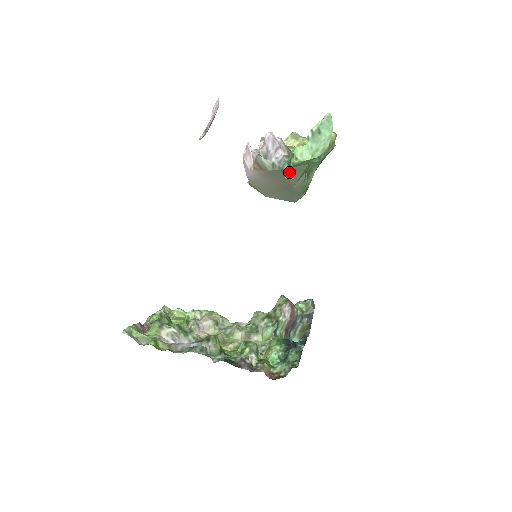
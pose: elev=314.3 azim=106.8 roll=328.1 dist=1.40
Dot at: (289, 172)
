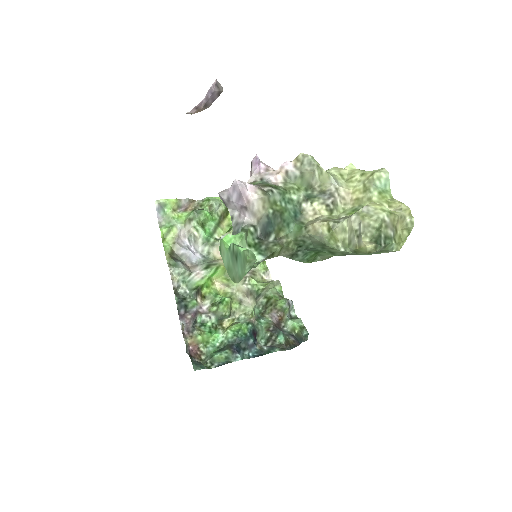
Dot at: occluded
